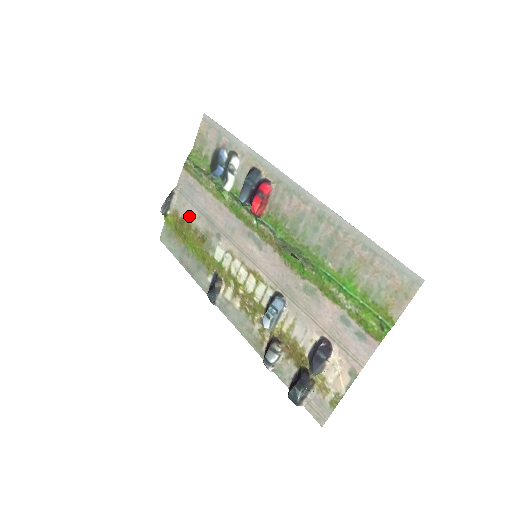
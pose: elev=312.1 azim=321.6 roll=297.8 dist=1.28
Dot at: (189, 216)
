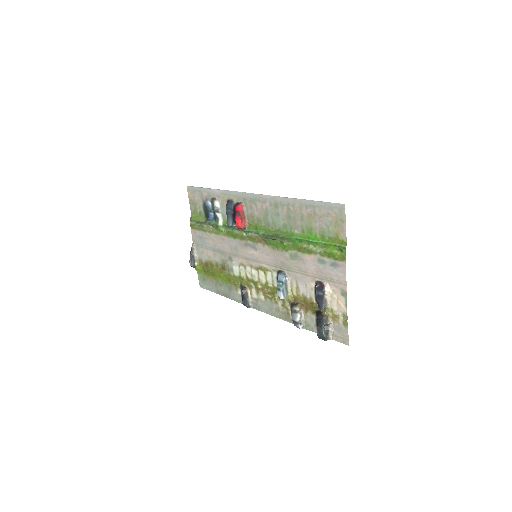
Dot at: (209, 258)
